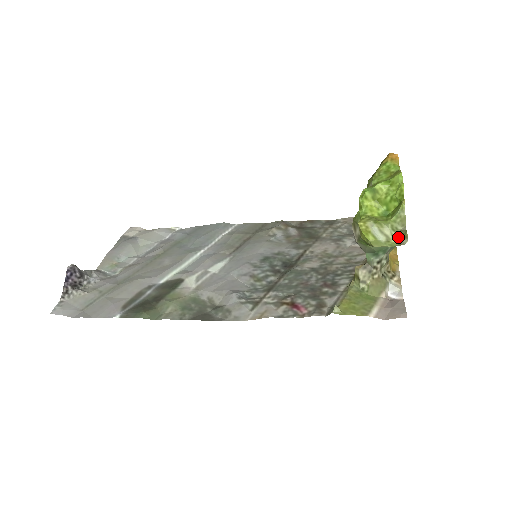
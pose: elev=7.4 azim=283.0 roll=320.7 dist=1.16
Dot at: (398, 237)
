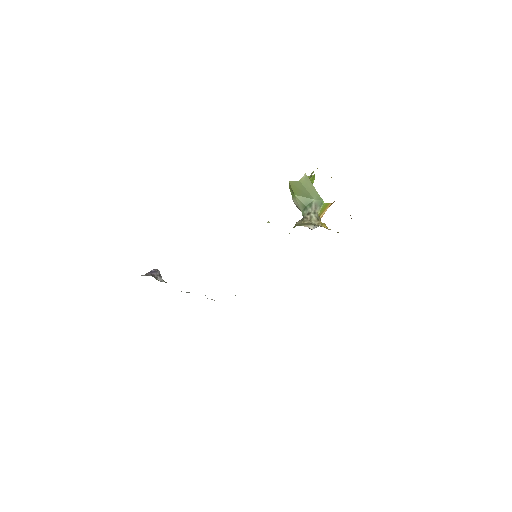
Dot at: (305, 179)
